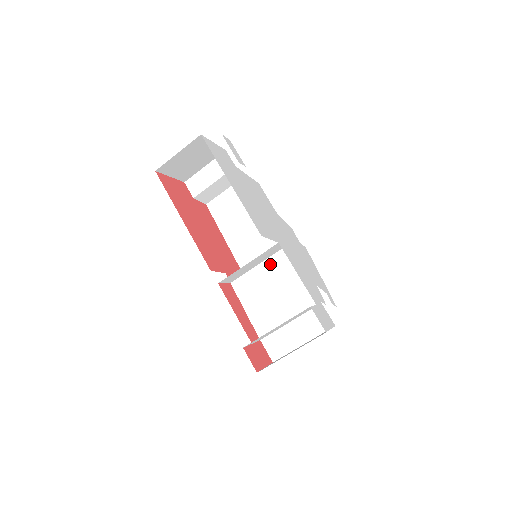
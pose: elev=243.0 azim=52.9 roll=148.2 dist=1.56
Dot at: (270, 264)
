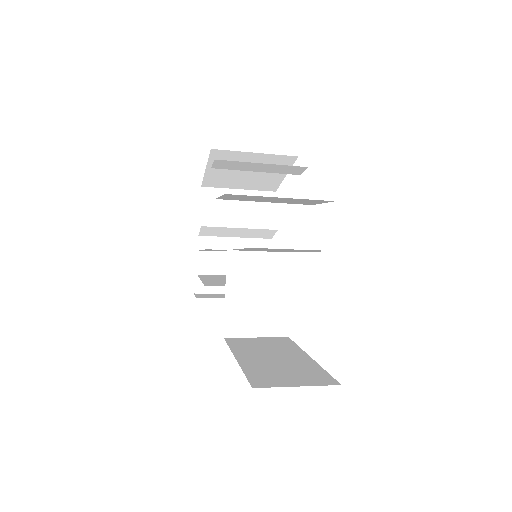
Dot at: occluded
